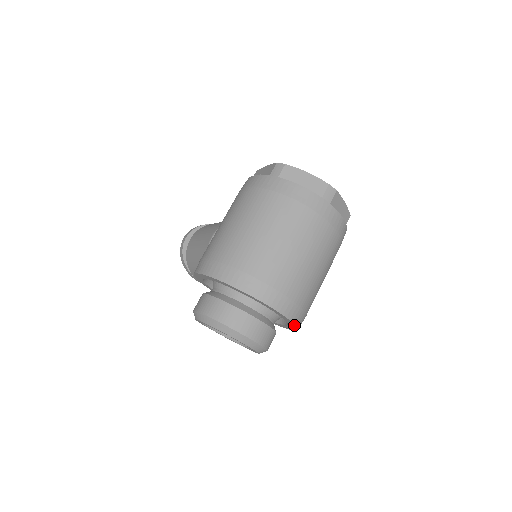
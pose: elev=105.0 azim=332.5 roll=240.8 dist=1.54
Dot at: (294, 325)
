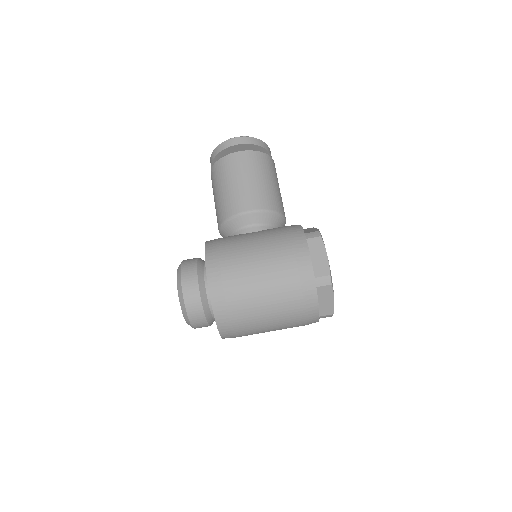
Dot at: occluded
